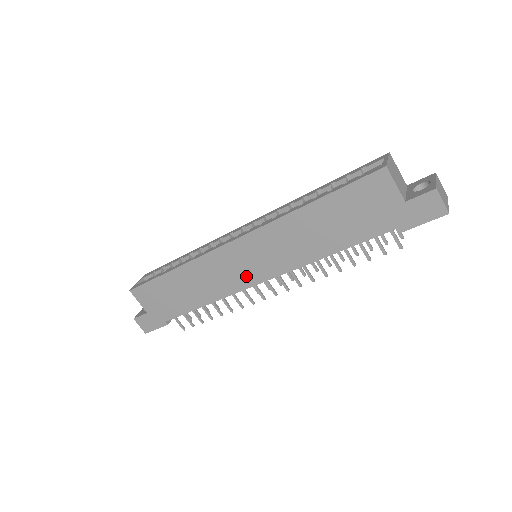
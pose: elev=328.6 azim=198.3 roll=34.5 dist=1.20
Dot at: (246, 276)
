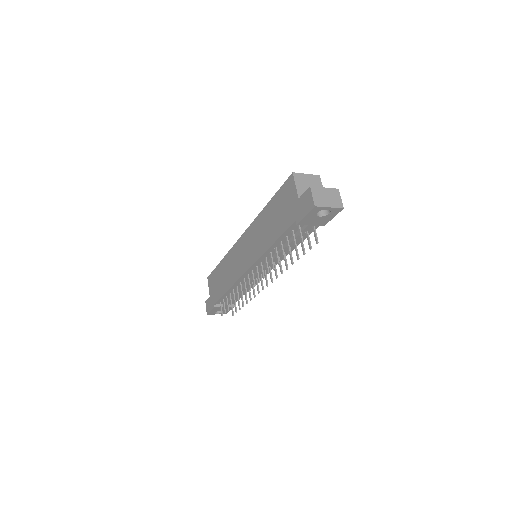
Dot at: (242, 265)
